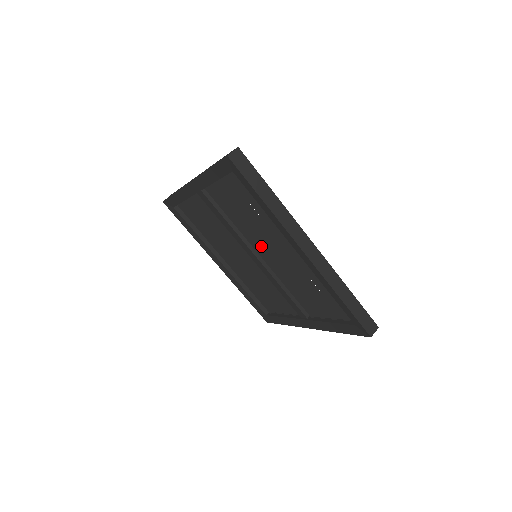
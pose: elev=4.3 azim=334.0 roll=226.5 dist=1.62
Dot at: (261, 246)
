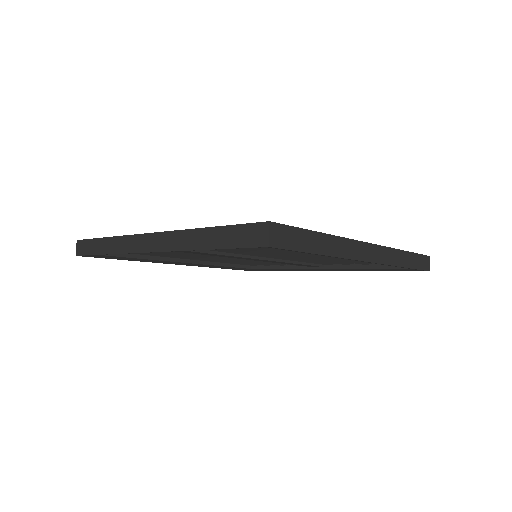
Dot at: occluded
